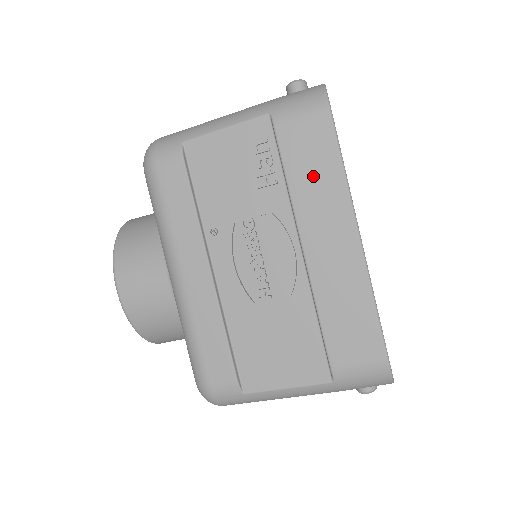
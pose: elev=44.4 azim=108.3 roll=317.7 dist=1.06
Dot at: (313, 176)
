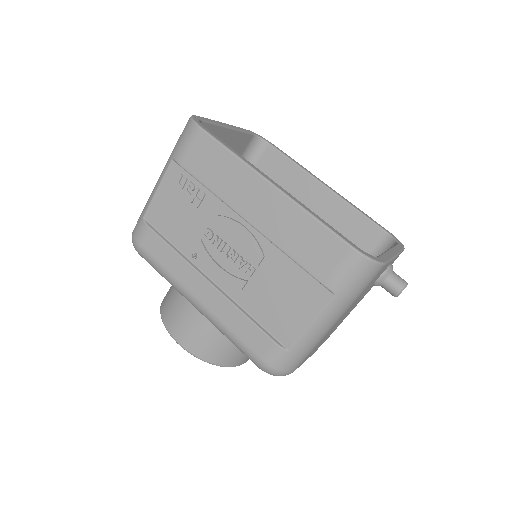
Dot at: (219, 172)
